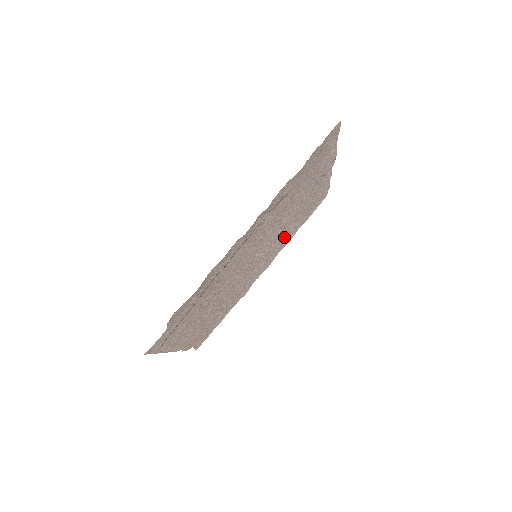
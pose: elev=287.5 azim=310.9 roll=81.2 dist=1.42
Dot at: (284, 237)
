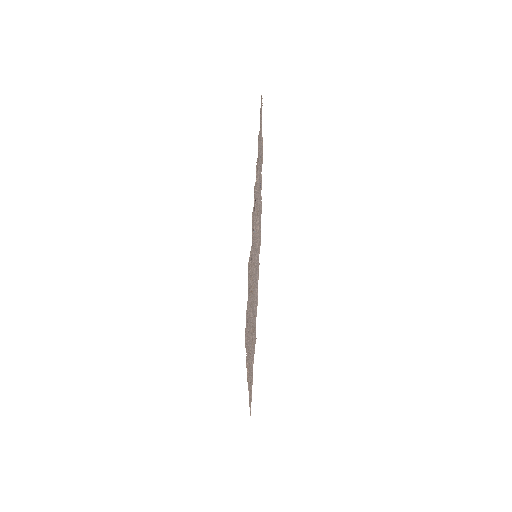
Dot at: occluded
